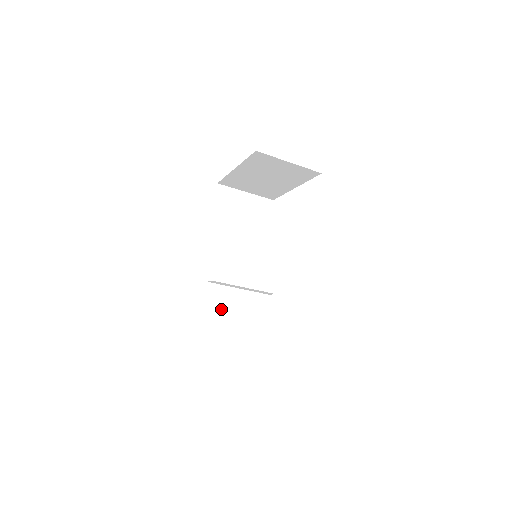
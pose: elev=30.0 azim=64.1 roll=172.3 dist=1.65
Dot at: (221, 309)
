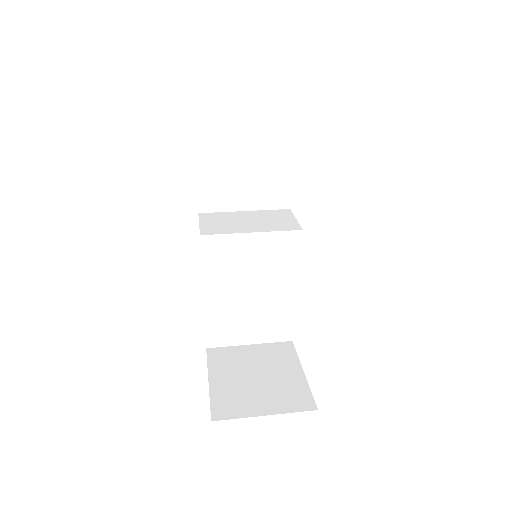
Dot at: (229, 304)
